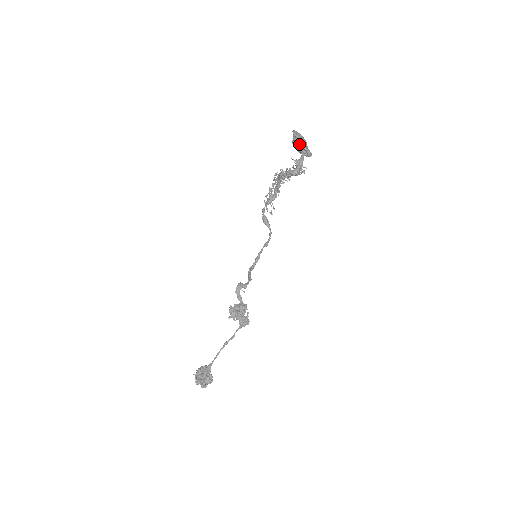
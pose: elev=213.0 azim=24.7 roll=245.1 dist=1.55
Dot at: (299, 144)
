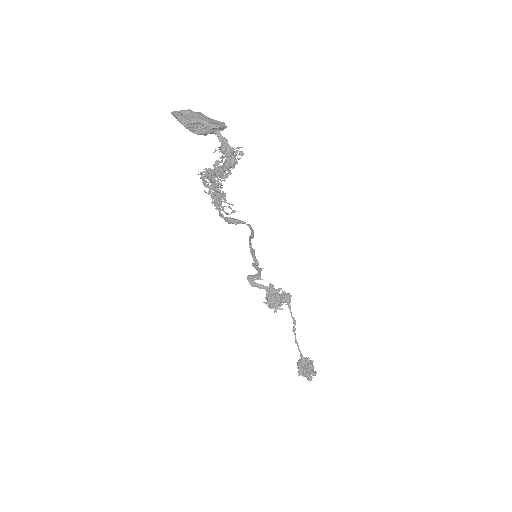
Dot at: (203, 129)
